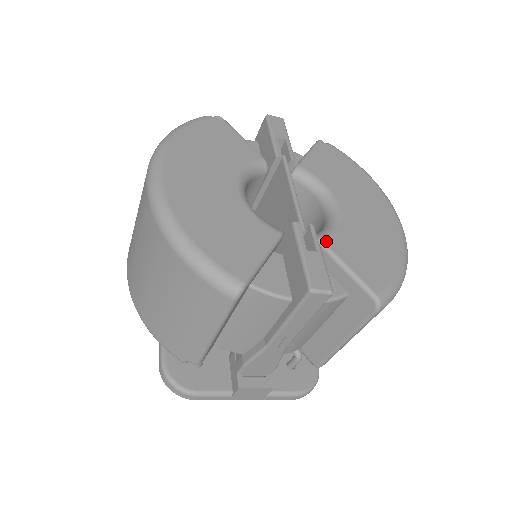
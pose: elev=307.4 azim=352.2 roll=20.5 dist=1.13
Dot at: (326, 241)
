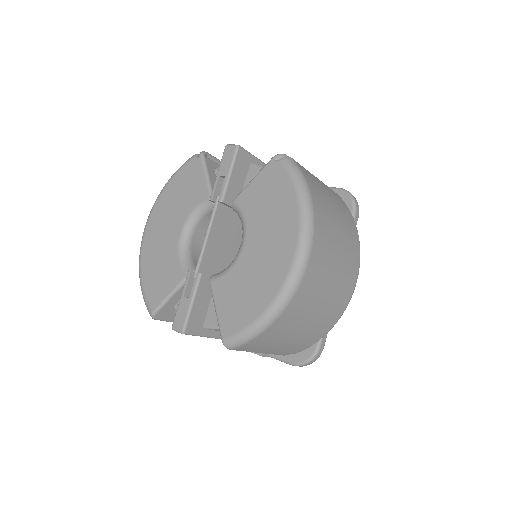
Dot at: (213, 284)
